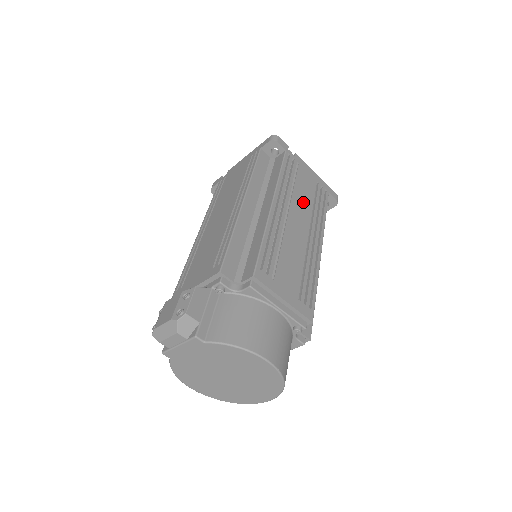
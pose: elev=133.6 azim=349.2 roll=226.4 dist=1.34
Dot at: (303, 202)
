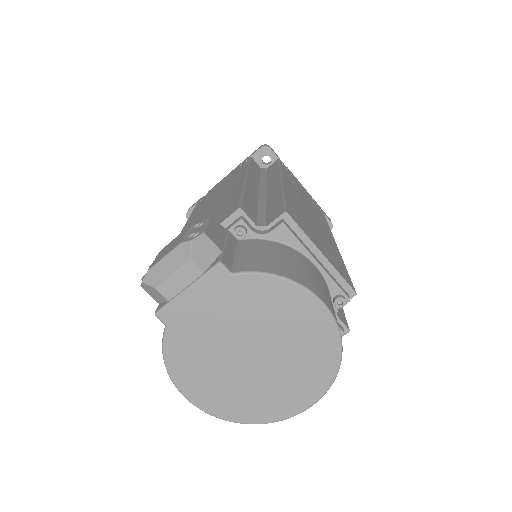
Dot at: (306, 200)
